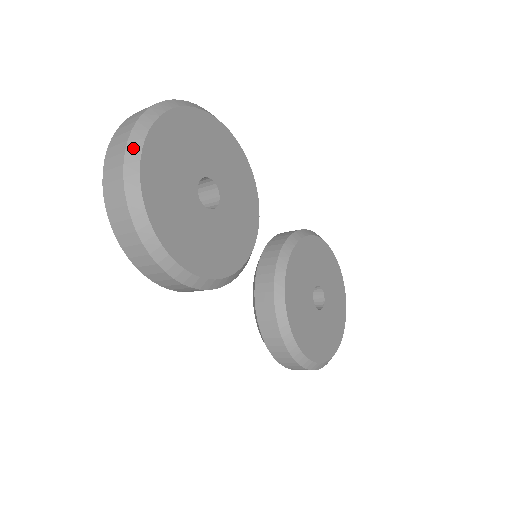
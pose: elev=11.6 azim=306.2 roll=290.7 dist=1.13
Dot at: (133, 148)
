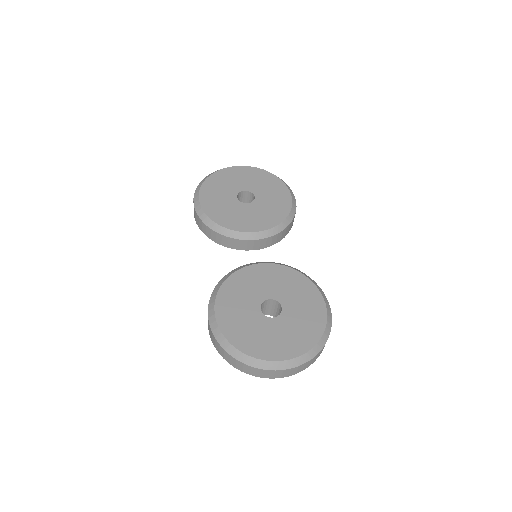
Dot at: (230, 167)
